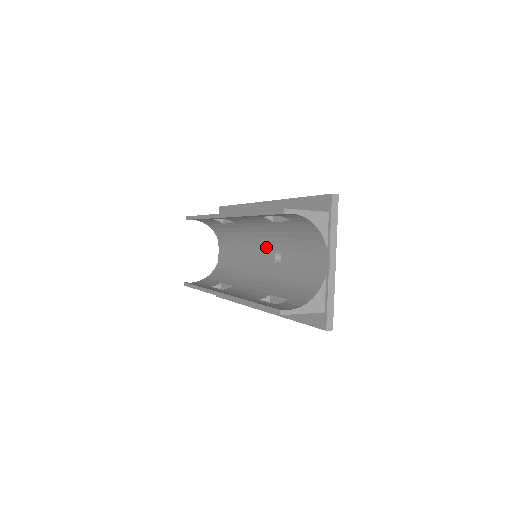
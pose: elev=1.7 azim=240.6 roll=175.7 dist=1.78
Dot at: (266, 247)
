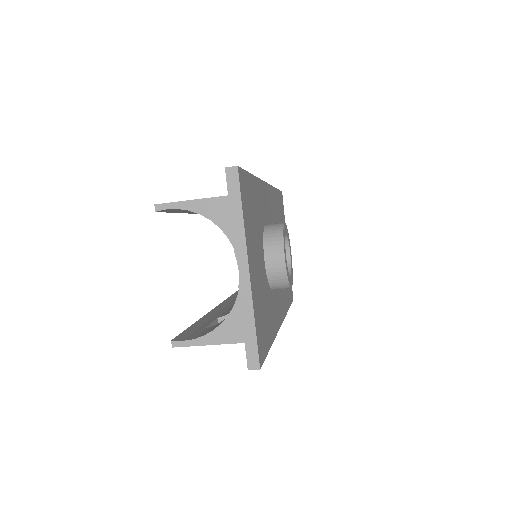
Dot at: occluded
